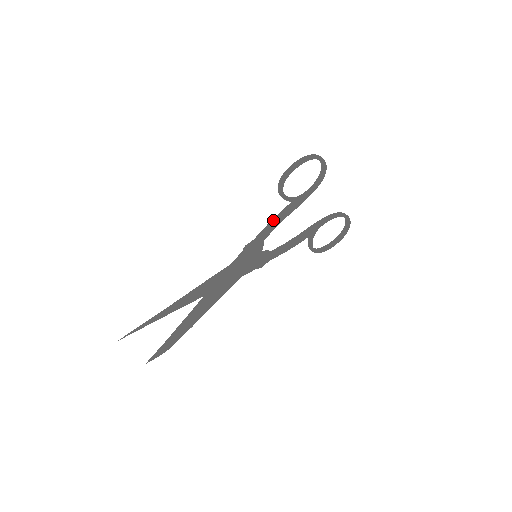
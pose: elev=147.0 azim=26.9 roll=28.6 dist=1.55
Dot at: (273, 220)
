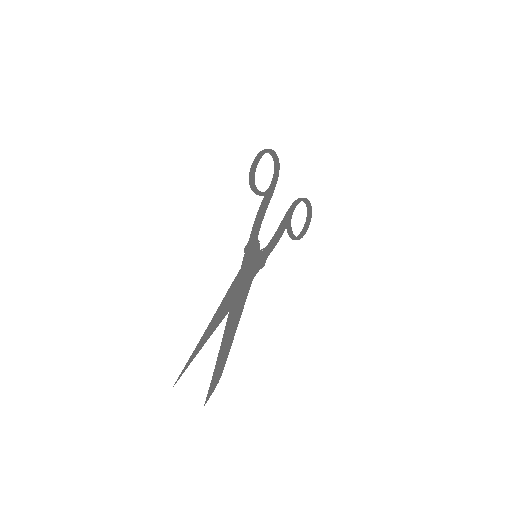
Dot at: (257, 217)
